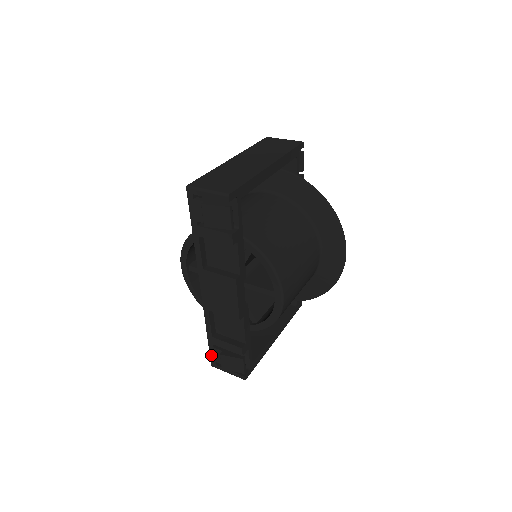
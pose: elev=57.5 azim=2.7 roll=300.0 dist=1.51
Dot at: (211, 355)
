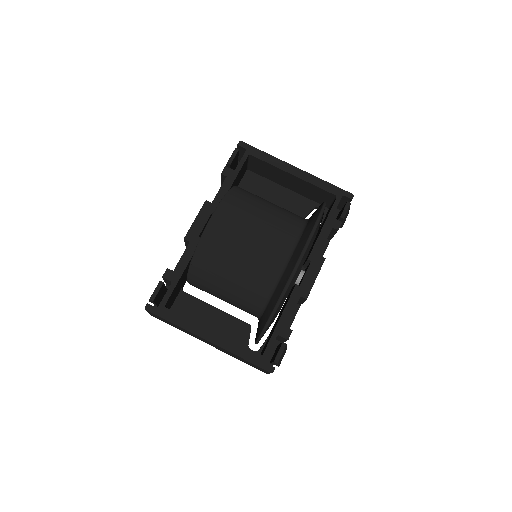
Dot at: occluded
